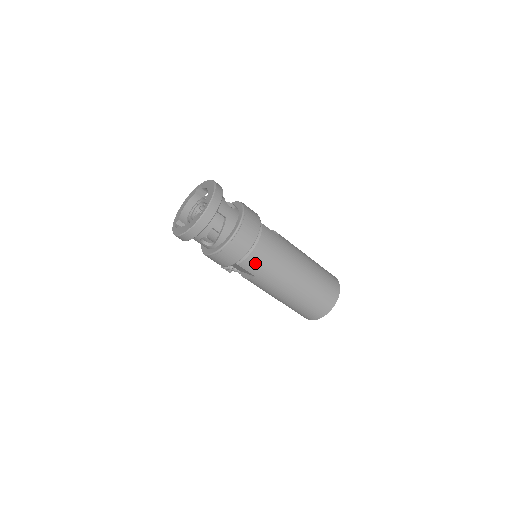
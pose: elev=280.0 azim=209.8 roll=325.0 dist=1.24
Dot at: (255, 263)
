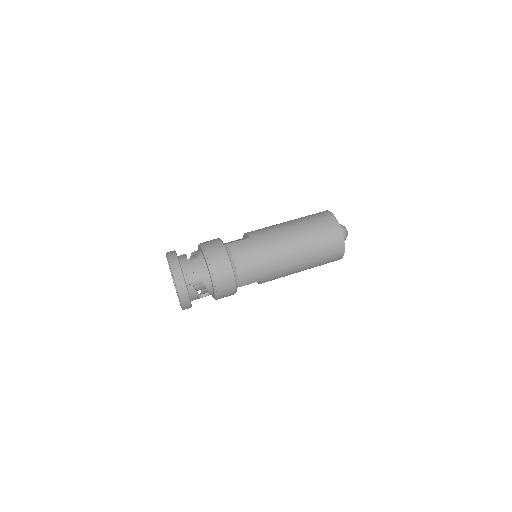
Dot at: (249, 276)
